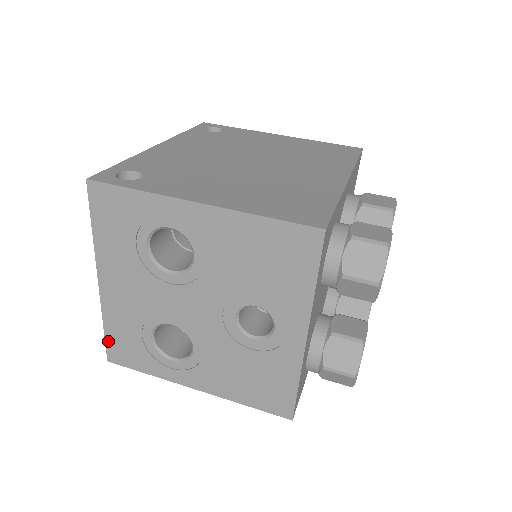
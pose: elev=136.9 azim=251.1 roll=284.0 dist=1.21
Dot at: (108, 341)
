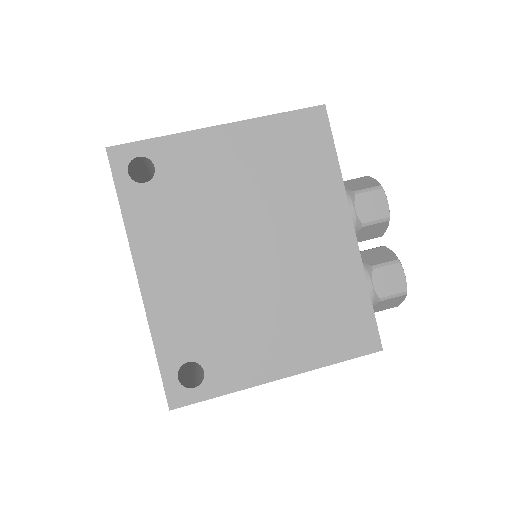
Dot at: occluded
